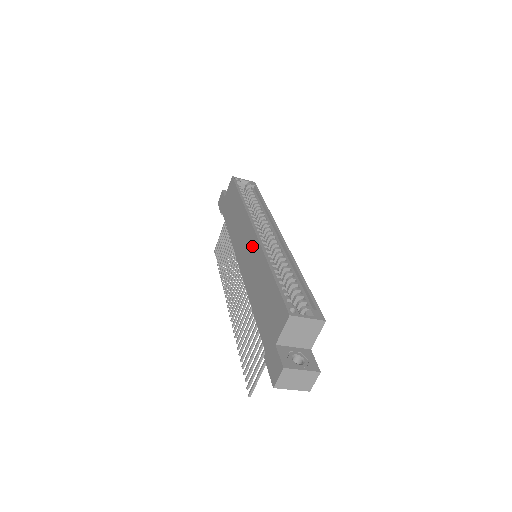
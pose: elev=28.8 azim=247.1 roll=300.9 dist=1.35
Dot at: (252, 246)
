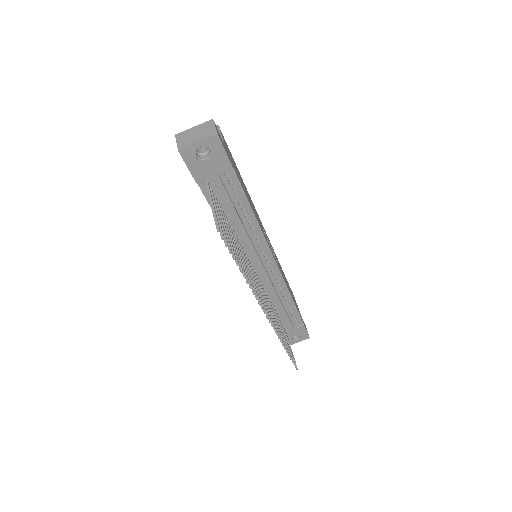
Dot at: occluded
